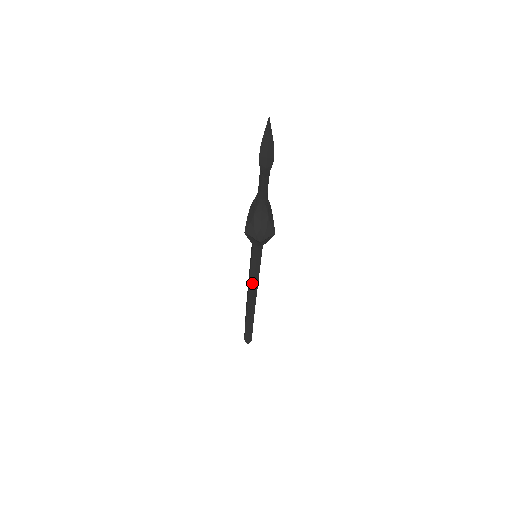
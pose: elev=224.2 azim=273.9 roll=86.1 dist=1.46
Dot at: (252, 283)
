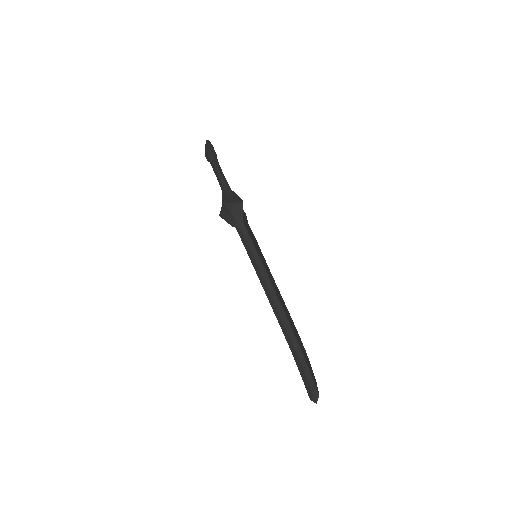
Dot at: (265, 287)
